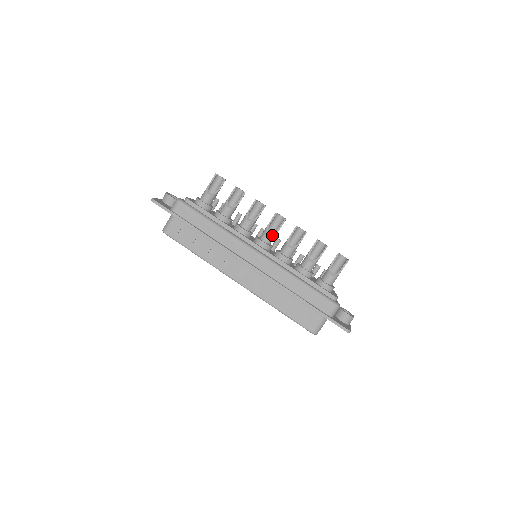
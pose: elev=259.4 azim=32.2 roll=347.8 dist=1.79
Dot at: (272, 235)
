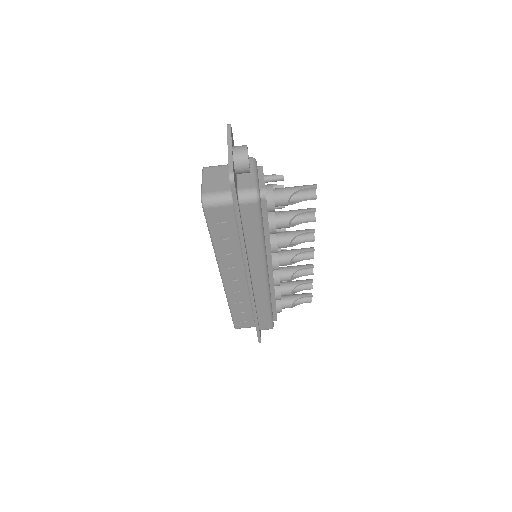
Dot at: (291, 264)
